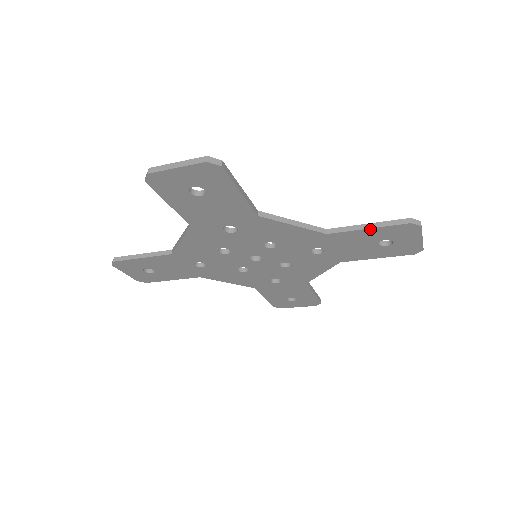
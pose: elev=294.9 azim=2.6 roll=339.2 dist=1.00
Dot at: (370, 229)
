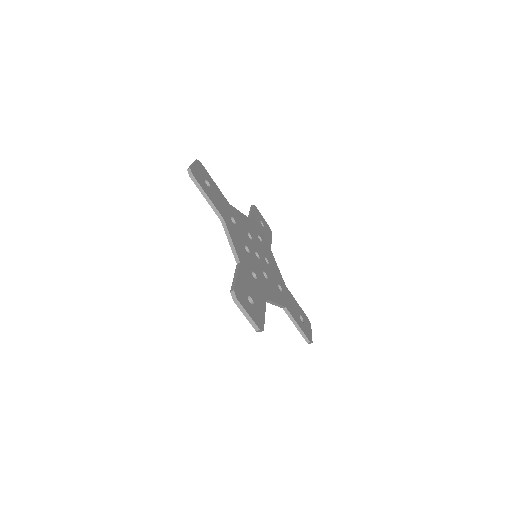
Dot at: (296, 326)
